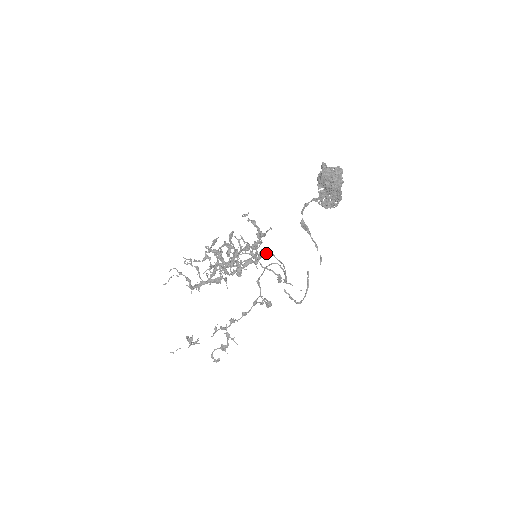
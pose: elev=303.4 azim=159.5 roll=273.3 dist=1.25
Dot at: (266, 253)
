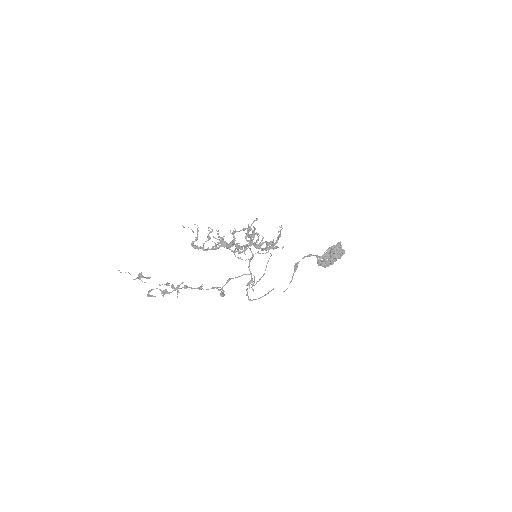
Dot at: (270, 253)
